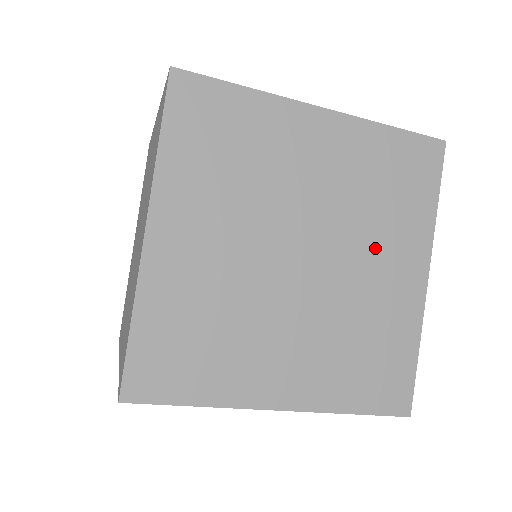
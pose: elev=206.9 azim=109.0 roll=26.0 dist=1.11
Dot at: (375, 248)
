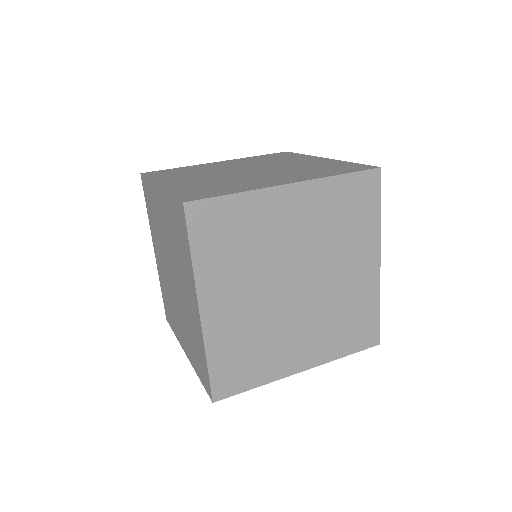
Dot at: (343, 259)
